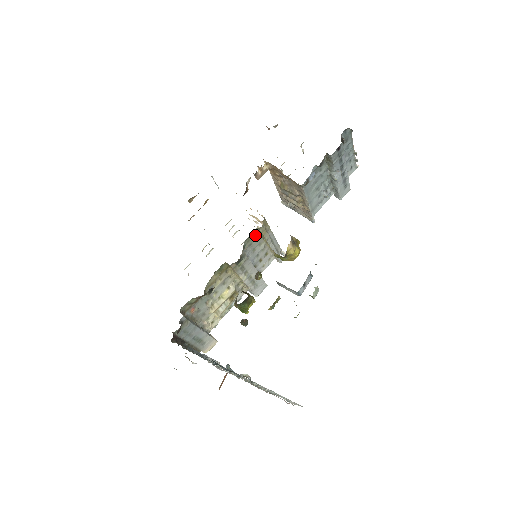
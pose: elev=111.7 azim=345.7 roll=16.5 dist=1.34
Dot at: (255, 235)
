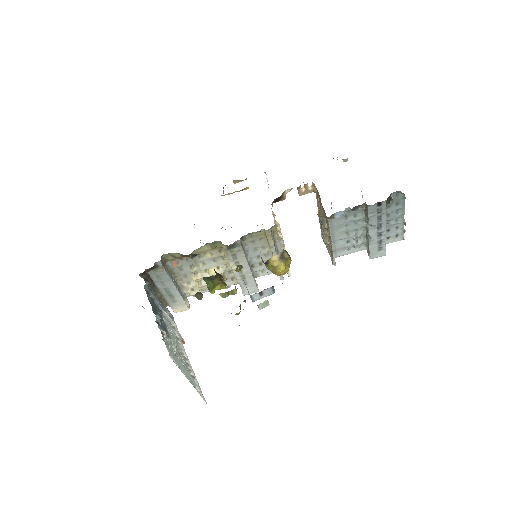
Dot at: (260, 235)
